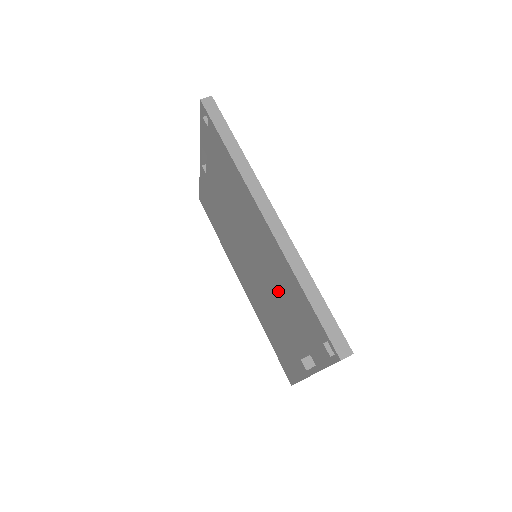
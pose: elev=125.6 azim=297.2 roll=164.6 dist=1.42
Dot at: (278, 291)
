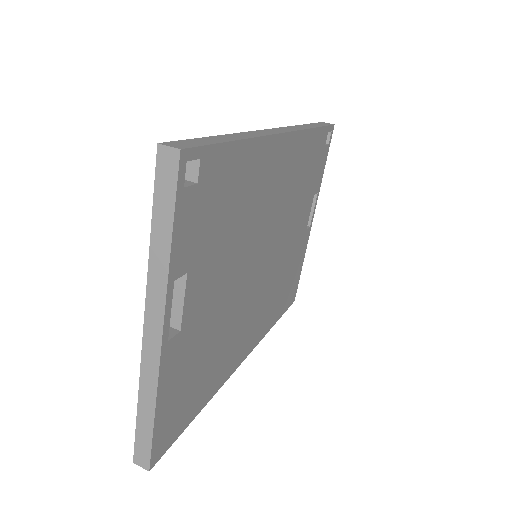
Dot at: occluded
